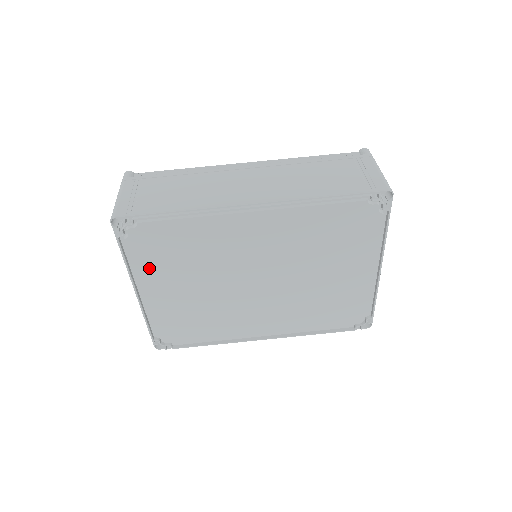
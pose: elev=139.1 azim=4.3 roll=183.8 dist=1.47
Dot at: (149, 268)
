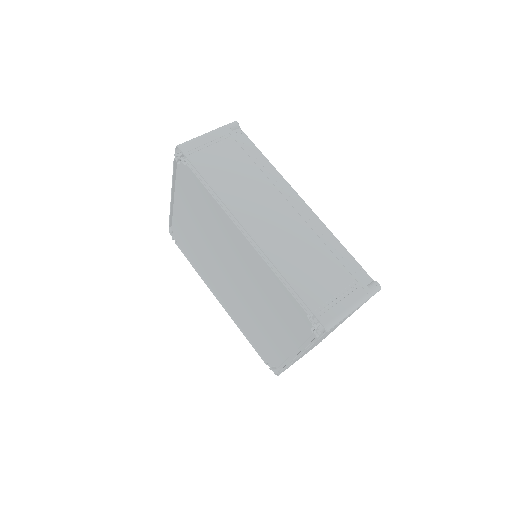
Dot at: (182, 192)
